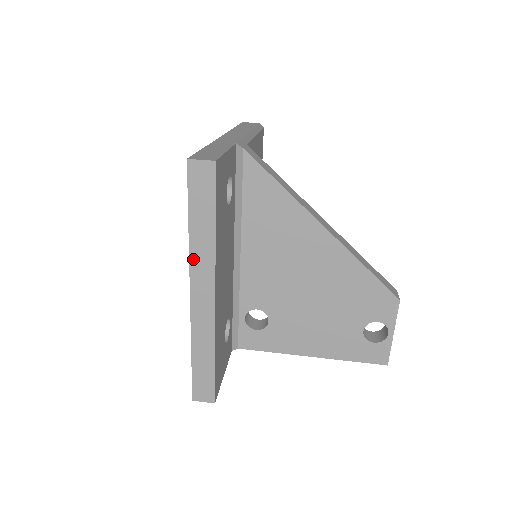
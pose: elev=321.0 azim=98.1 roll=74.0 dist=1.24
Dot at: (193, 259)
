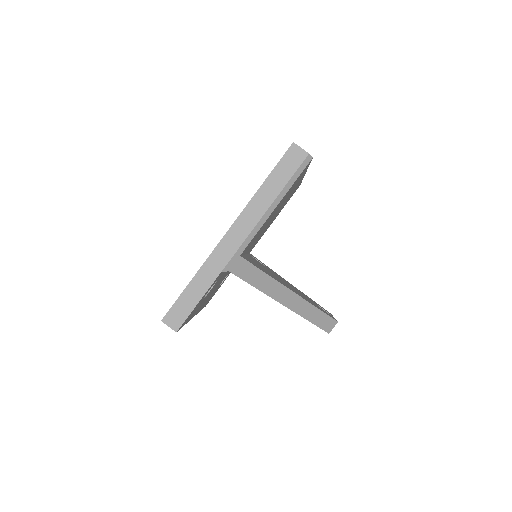
Dot at: occluded
